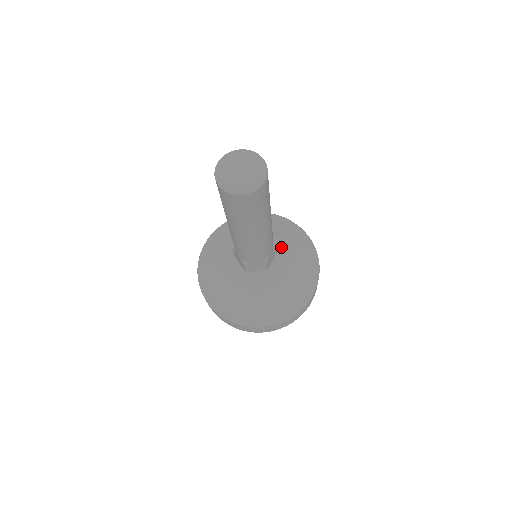
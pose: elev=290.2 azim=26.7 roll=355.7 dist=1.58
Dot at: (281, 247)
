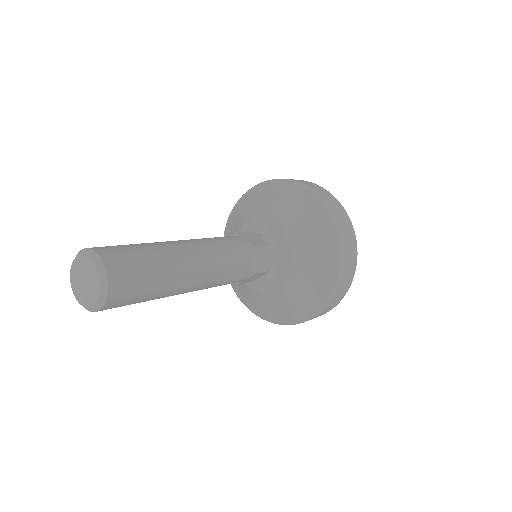
Dot at: (277, 230)
